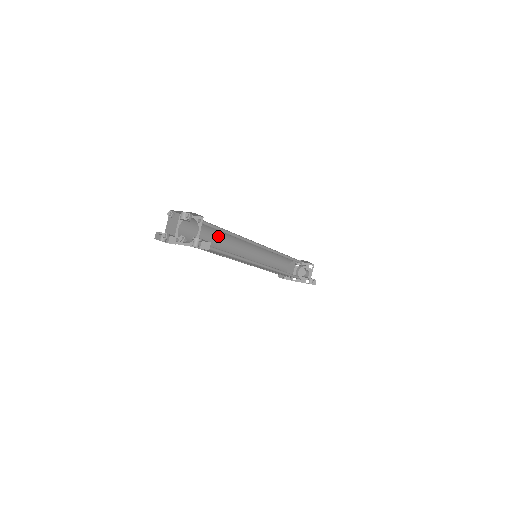
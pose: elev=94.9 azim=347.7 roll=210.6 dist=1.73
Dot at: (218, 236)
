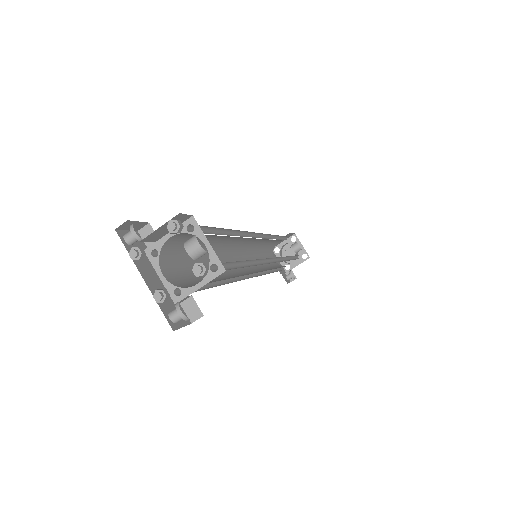
Dot at: occluded
